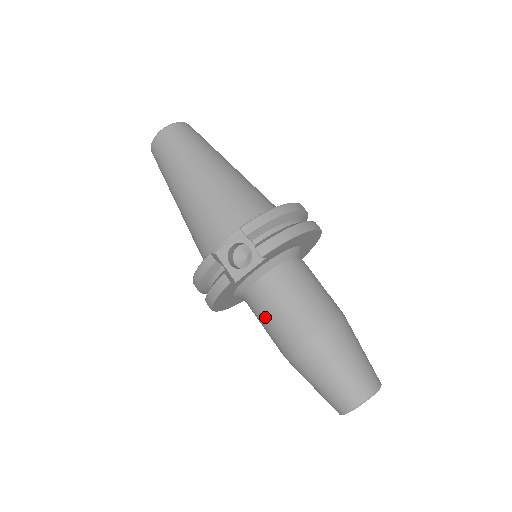
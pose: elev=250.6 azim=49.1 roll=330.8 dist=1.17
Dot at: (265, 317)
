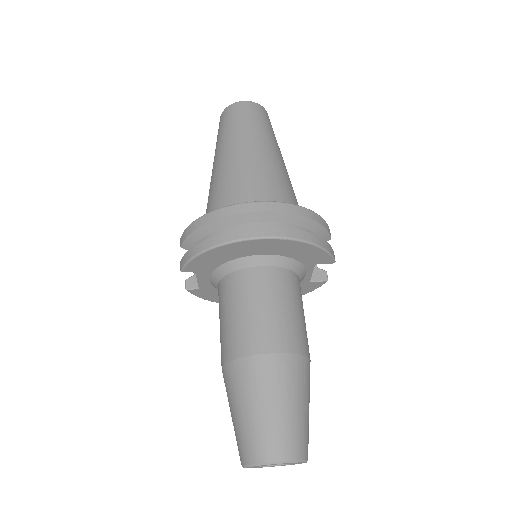
Dot at: occluded
